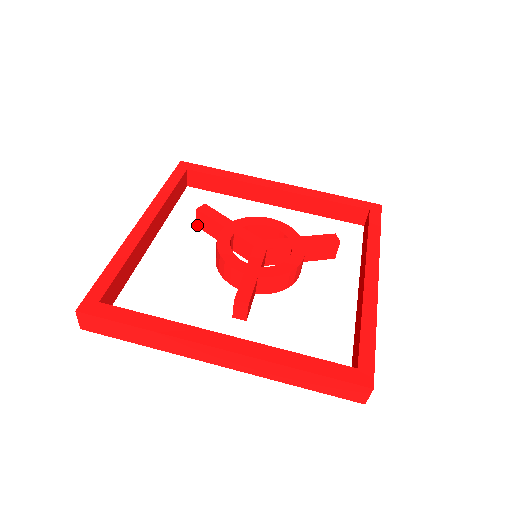
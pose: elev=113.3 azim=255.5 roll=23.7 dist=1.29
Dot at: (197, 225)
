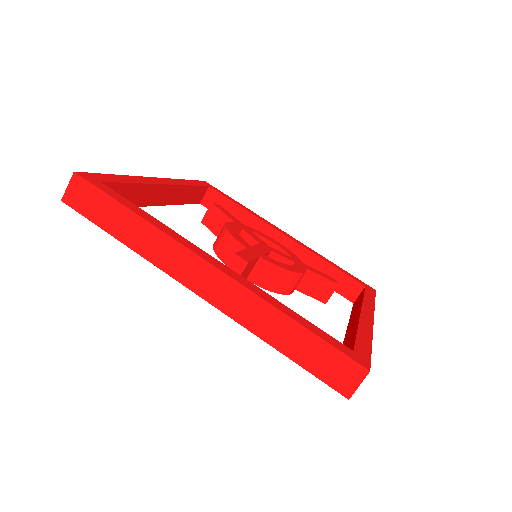
Dot at: (203, 221)
